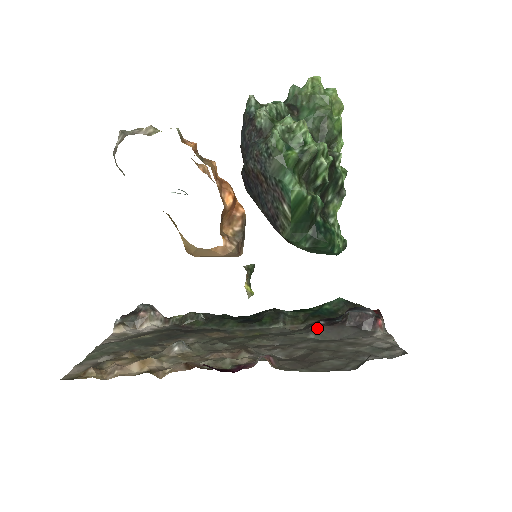
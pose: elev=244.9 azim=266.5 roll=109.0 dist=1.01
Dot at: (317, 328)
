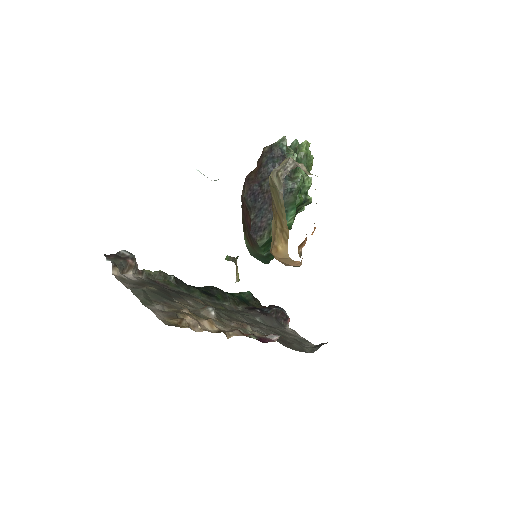
Dot at: (259, 314)
